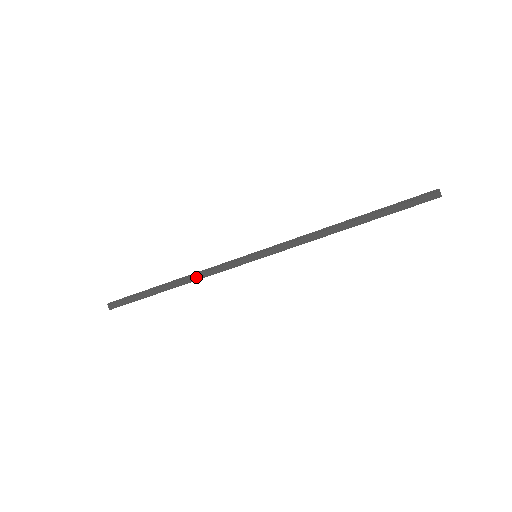
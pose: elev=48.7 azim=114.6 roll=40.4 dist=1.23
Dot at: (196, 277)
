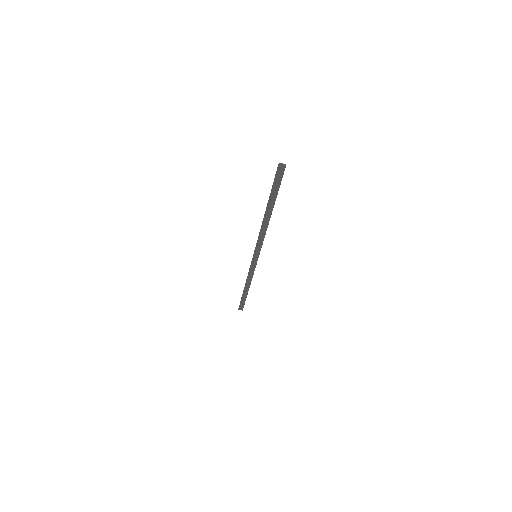
Dot at: (249, 280)
